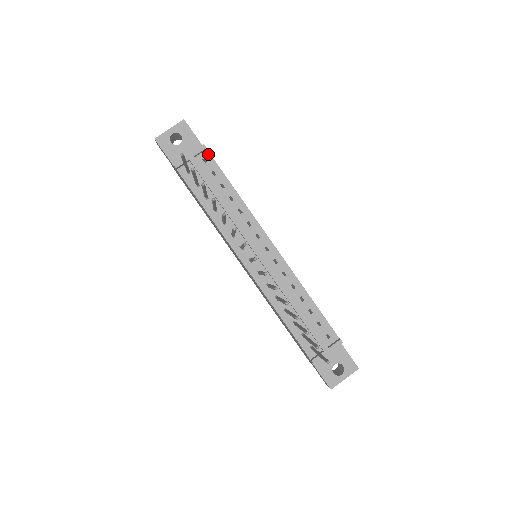
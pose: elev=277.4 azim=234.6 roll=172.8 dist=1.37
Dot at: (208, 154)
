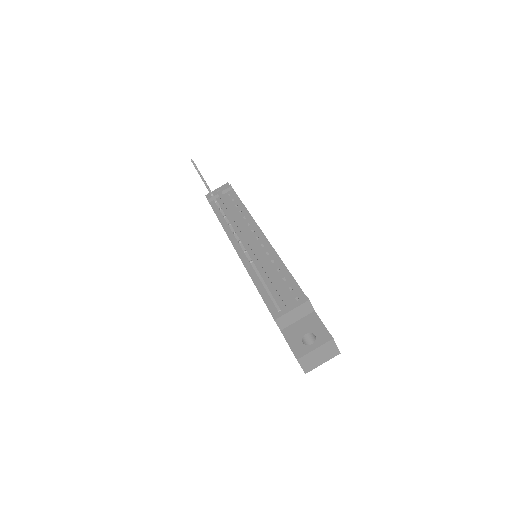
Dot at: (233, 191)
